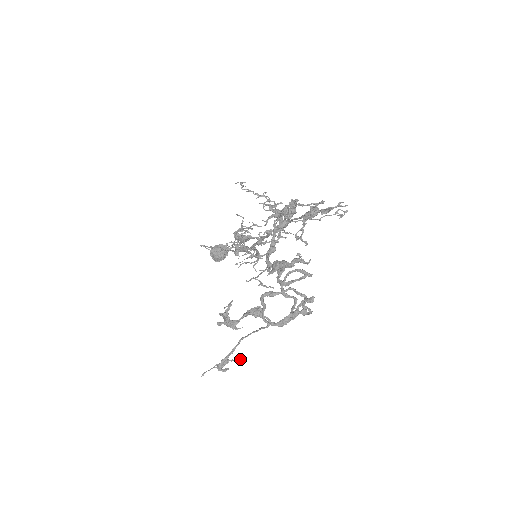
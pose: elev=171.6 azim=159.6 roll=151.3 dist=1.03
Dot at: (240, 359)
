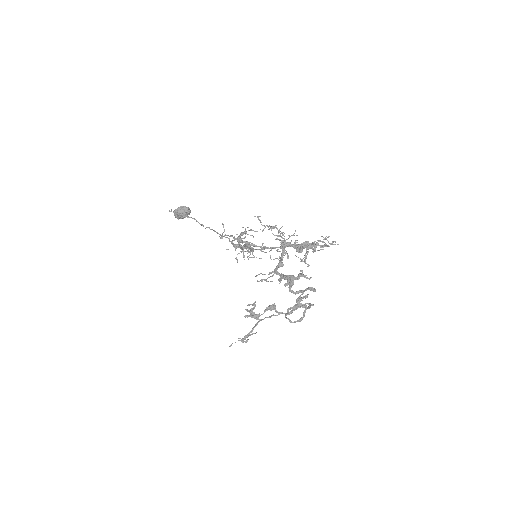
Dot at: occluded
